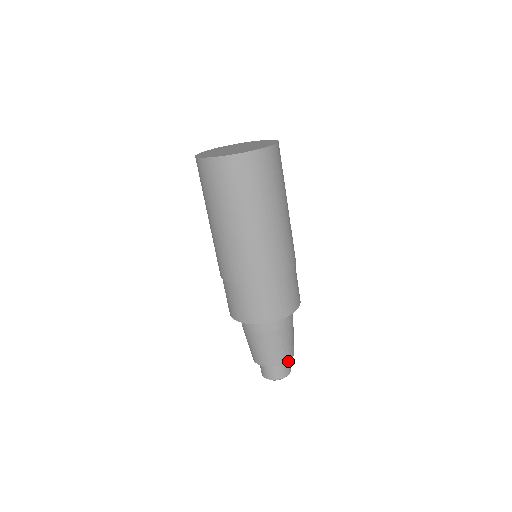
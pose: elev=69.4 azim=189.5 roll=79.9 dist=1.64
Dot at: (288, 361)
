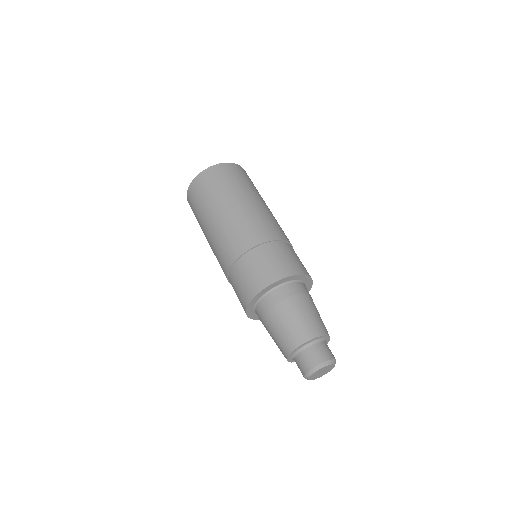
Dot at: (316, 348)
